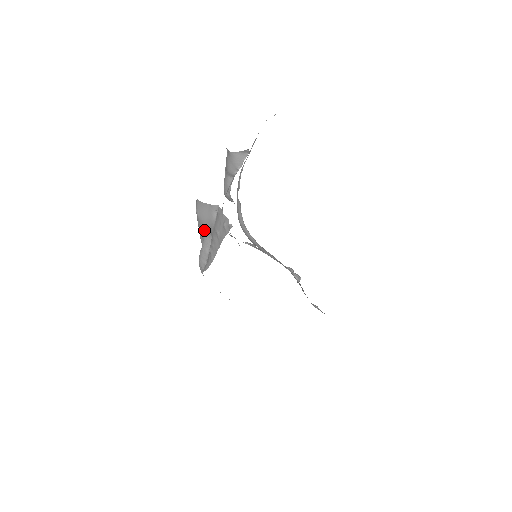
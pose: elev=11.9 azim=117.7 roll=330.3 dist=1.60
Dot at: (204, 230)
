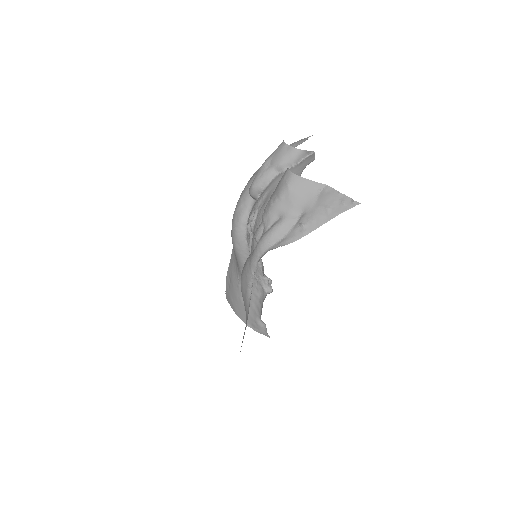
Dot at: (291, 205)
